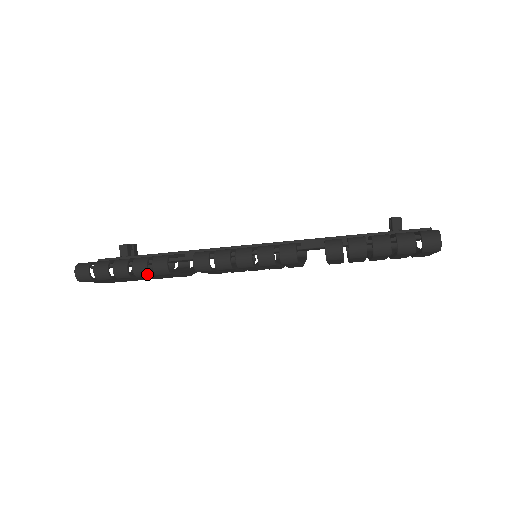
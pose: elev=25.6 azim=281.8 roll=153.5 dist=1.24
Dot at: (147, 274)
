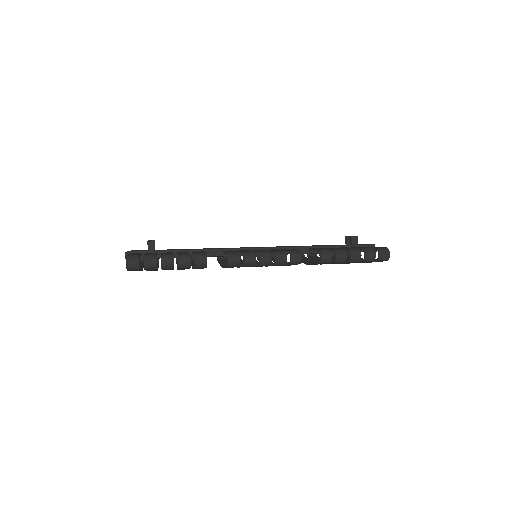
Dot at: (189, 267)
